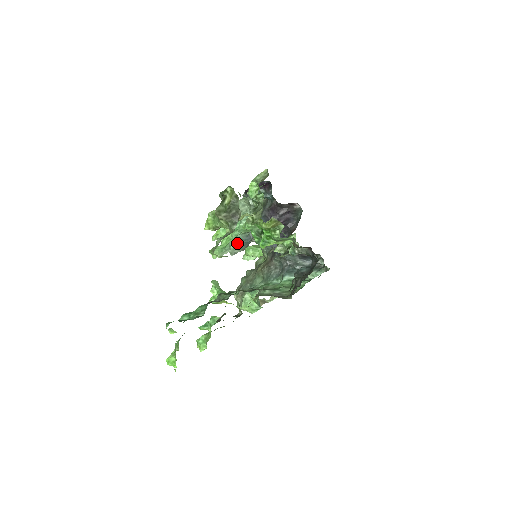
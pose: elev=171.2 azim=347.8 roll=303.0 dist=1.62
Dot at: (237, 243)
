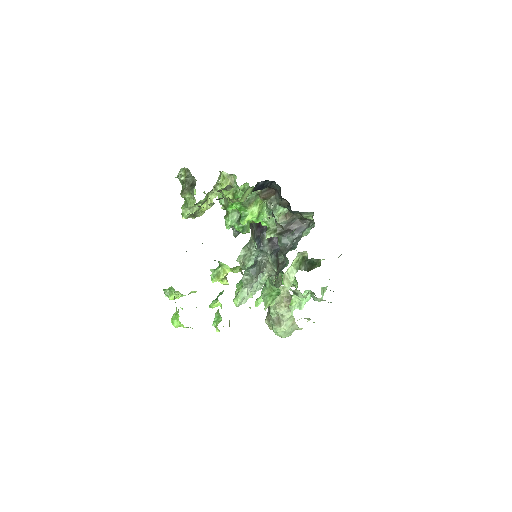
Dot at: (248, 276)
